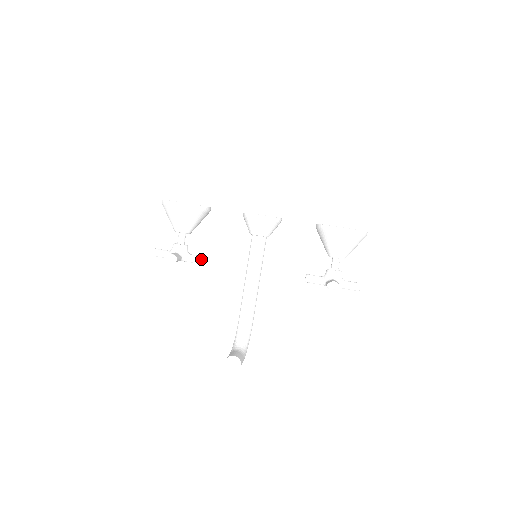
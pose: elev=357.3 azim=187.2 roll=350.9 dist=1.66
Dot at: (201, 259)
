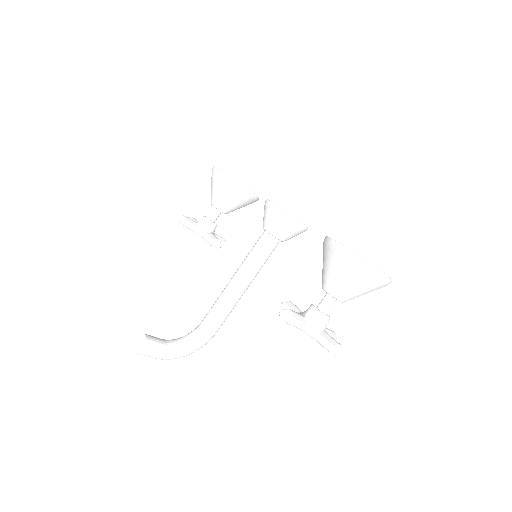
Dot at: (212, 239)
